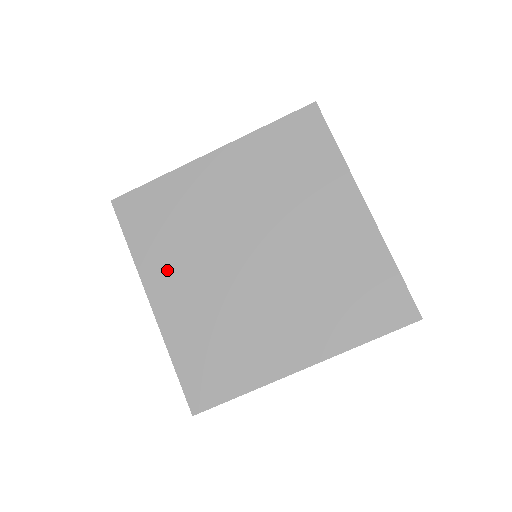
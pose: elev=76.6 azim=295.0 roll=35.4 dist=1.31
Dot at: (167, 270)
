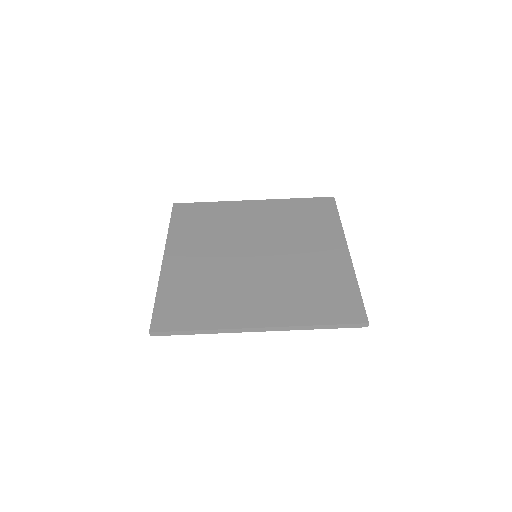
Dot at: (188, 244)
